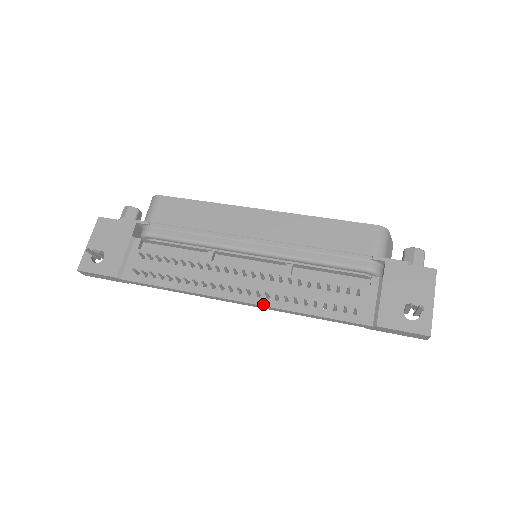
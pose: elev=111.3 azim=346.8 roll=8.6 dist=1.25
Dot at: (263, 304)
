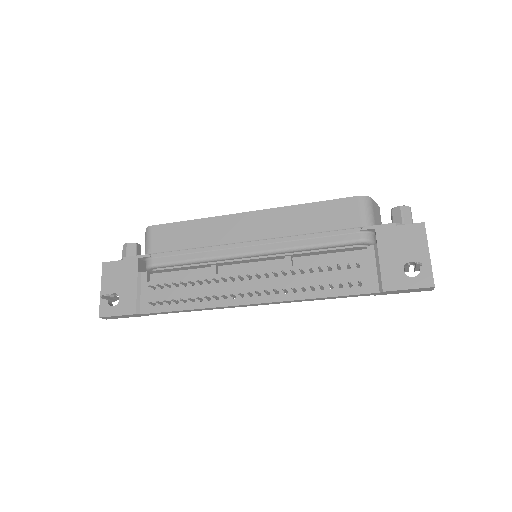
Dot at: (275, 300)
